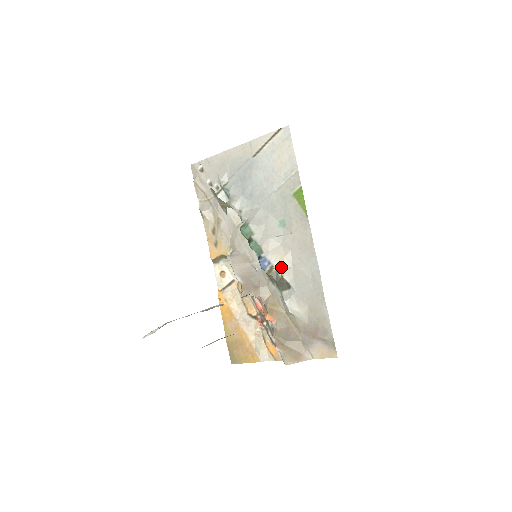
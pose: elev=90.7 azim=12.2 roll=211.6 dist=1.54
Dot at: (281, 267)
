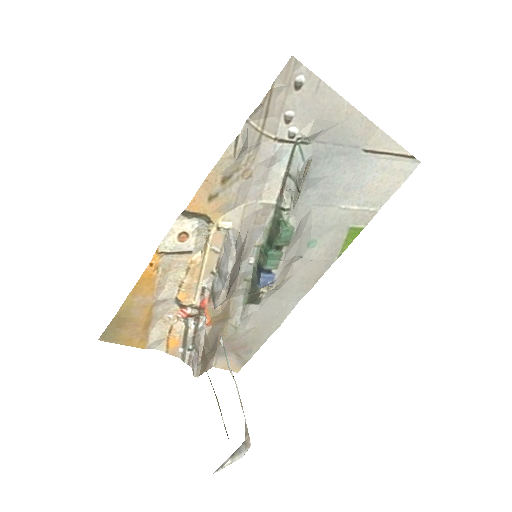
Dot at: (275, 288)
